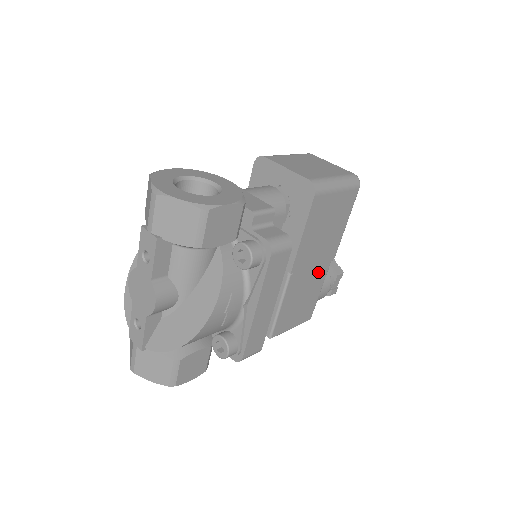
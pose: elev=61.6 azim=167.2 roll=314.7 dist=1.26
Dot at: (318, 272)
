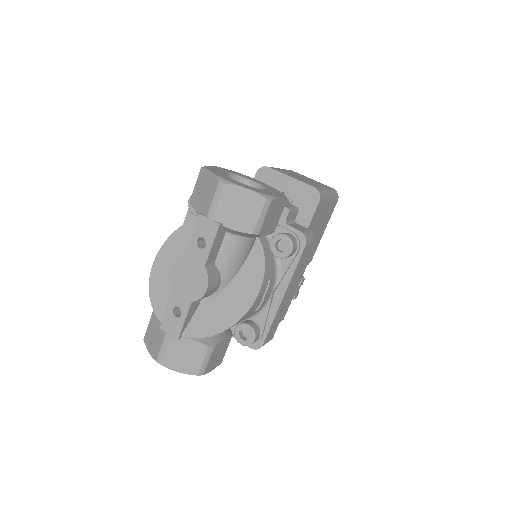
Dot at: occluded
